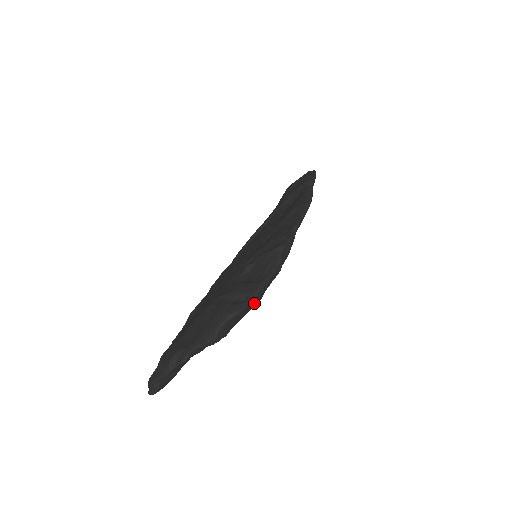
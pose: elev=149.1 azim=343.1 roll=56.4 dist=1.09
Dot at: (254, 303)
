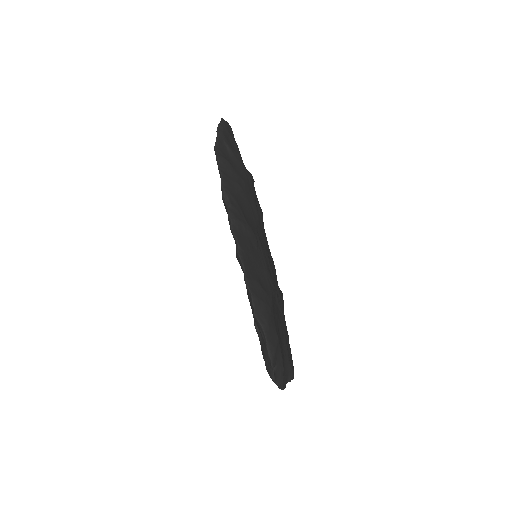
Dot at: (276, 354)
